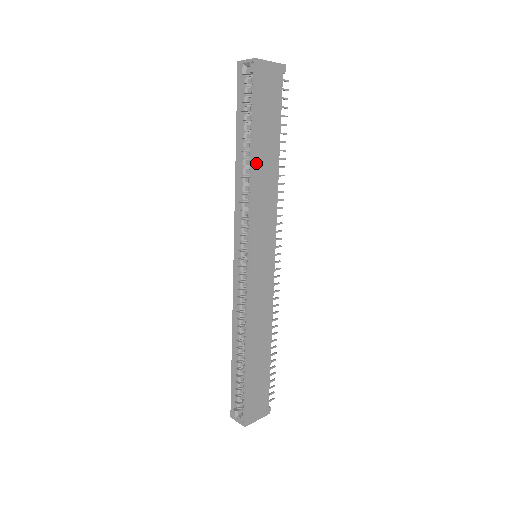
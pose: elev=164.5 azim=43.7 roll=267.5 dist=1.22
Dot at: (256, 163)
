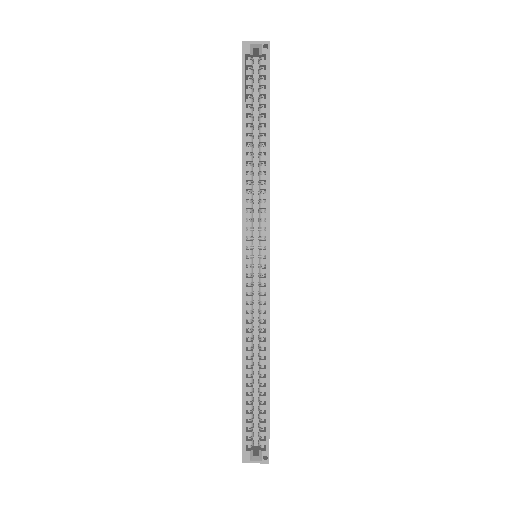
Dot at: (269, 149)
